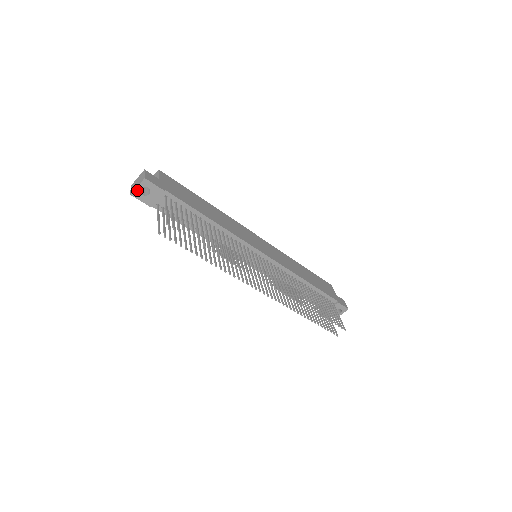
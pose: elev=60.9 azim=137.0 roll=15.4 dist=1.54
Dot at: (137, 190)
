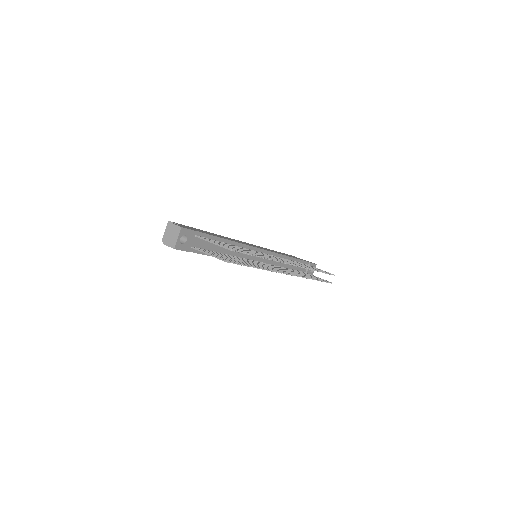
Dot at: (178, 242)
